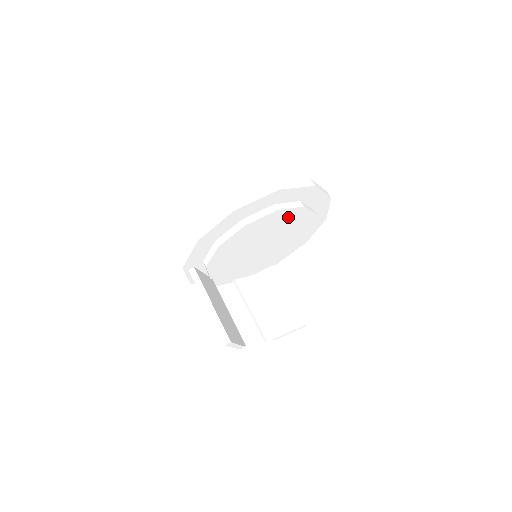
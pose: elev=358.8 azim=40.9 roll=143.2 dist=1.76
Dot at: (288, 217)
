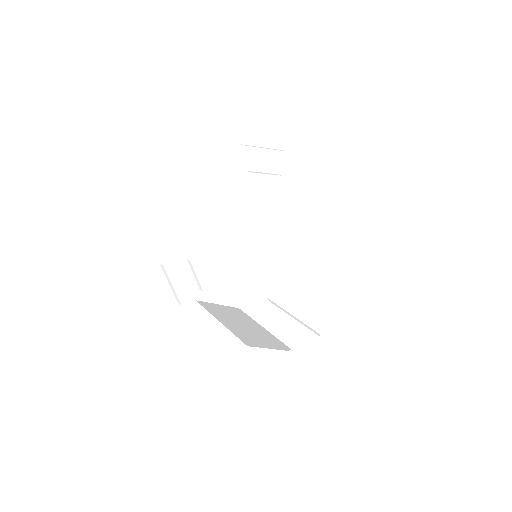
Dot at: (245, 193)
